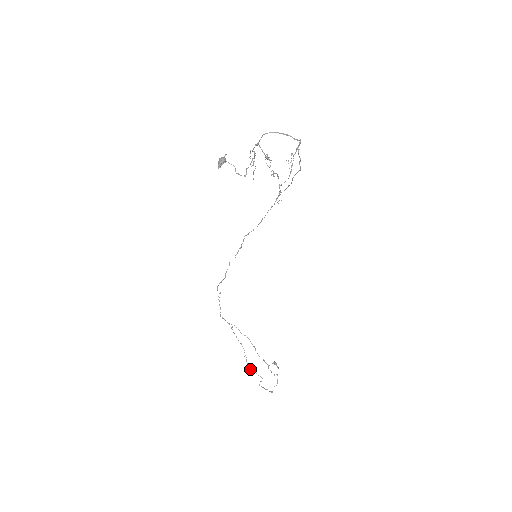
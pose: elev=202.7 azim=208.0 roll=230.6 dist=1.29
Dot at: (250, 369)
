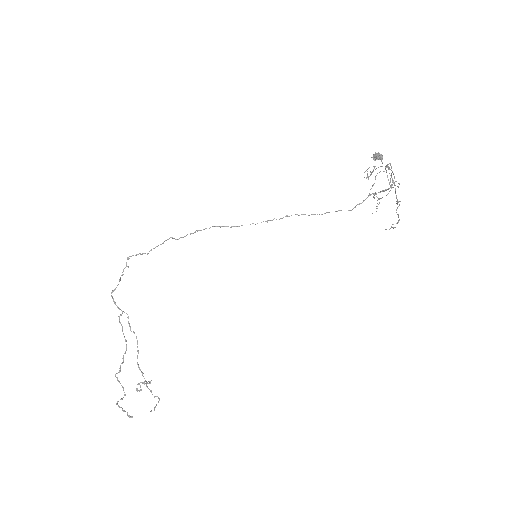
Dot at: occluded
